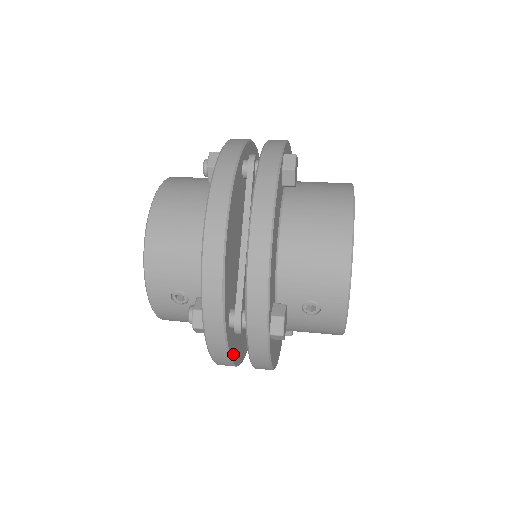
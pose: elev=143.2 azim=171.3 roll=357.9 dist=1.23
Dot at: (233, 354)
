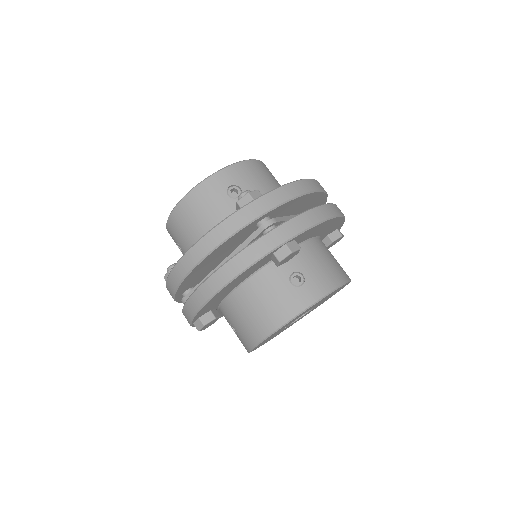
Dot at: (228, 241)
